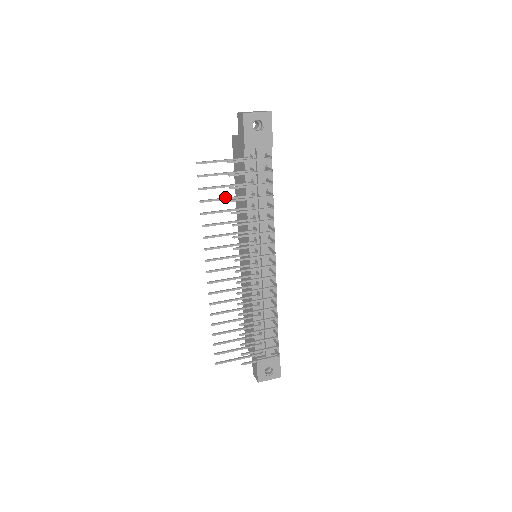
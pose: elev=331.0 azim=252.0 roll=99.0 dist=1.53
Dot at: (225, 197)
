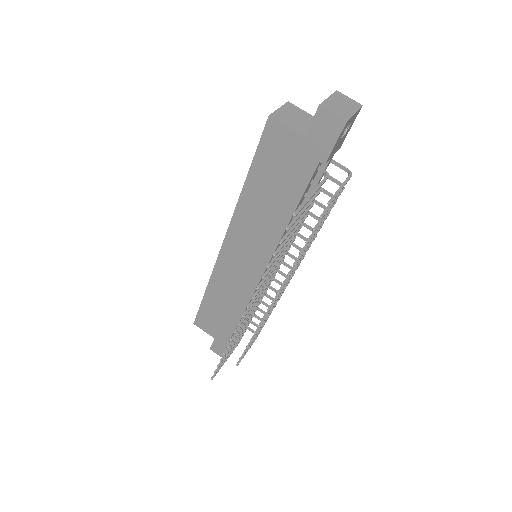
Dot at: (290, 233)
